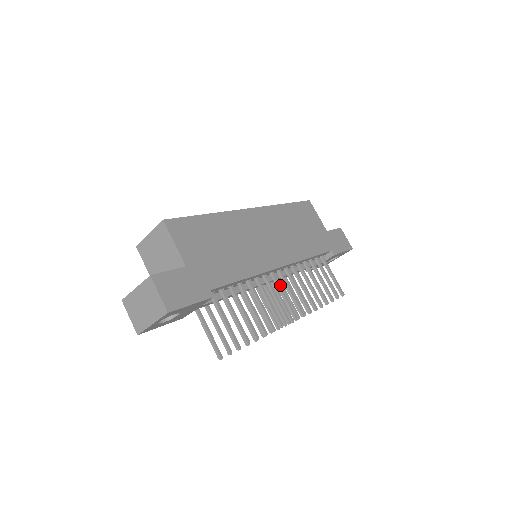
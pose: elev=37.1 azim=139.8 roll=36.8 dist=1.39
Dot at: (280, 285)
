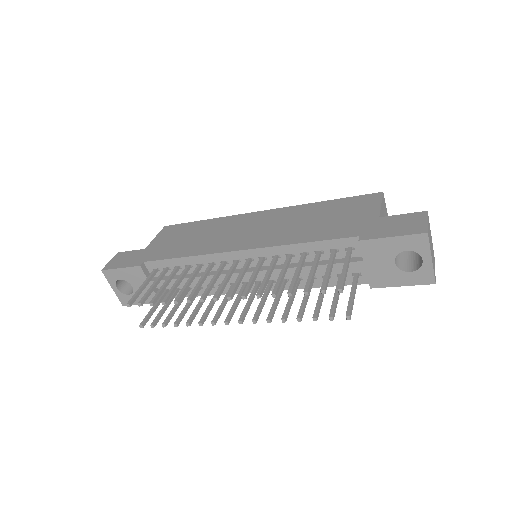
Dot at: (232, 270)
